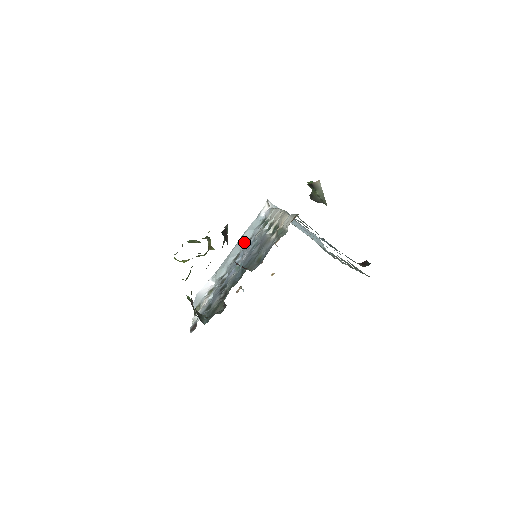
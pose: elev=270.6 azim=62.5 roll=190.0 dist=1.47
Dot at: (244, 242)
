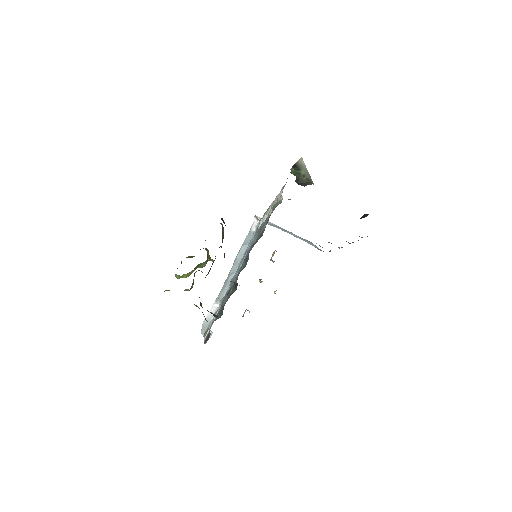
Dot at: (241, 258)
